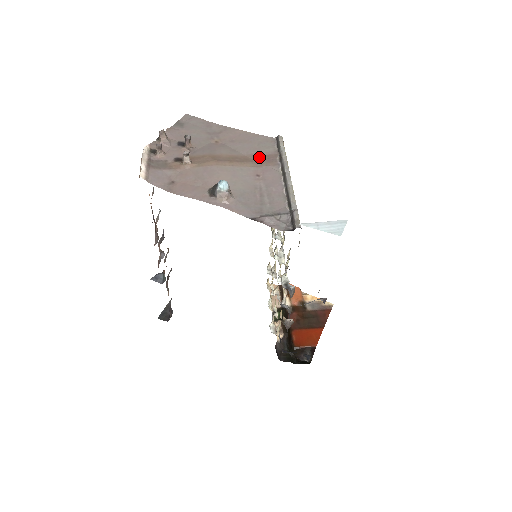
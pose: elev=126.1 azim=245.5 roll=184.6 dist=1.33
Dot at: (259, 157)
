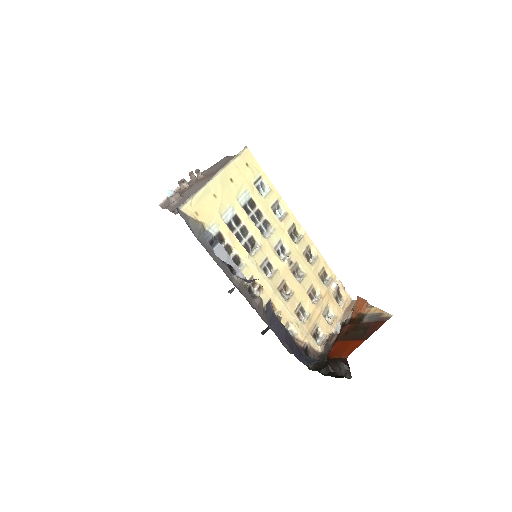
Dot at: occluded
